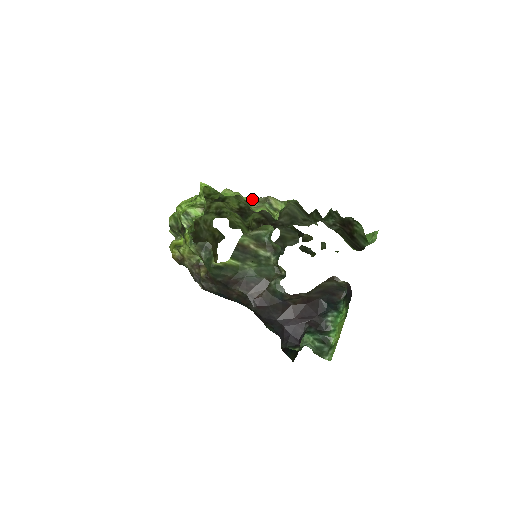
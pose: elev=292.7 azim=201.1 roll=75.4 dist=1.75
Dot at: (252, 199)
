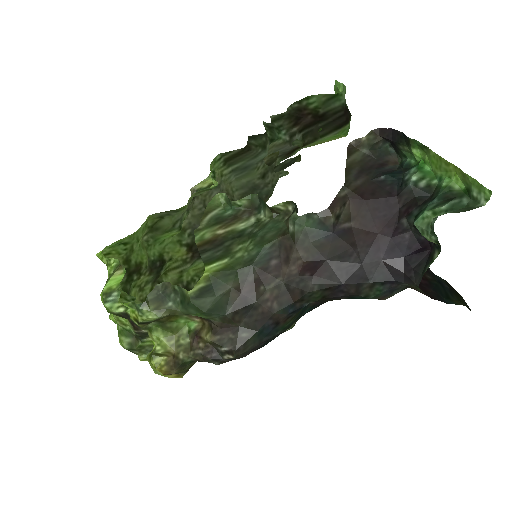
Dot at: occluded
